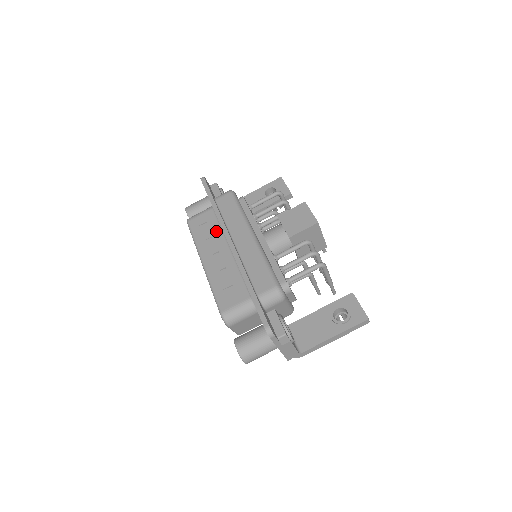
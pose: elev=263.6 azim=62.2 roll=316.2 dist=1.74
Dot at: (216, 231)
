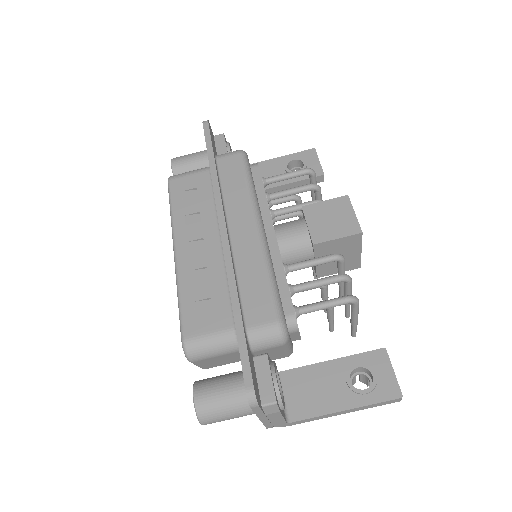
Dot at: (206, 206)
